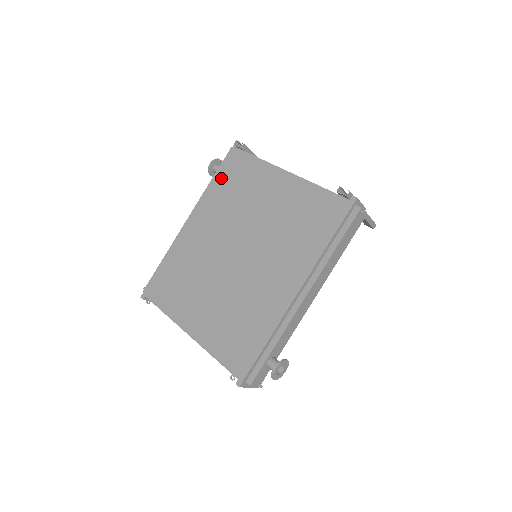
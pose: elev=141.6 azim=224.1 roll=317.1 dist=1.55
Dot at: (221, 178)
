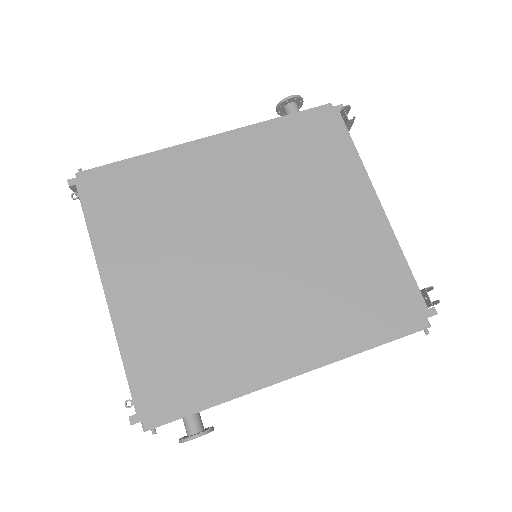
Dot at: (294, 130)
